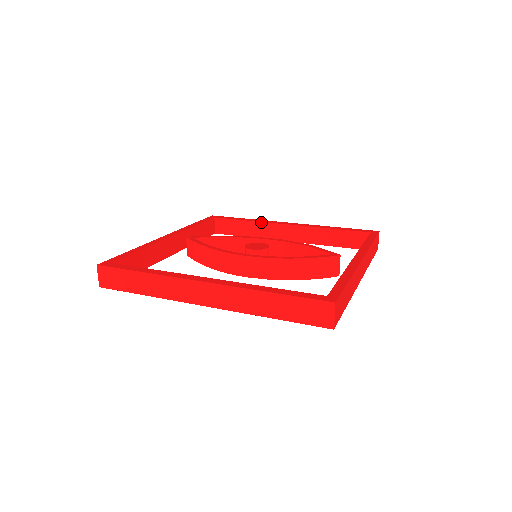
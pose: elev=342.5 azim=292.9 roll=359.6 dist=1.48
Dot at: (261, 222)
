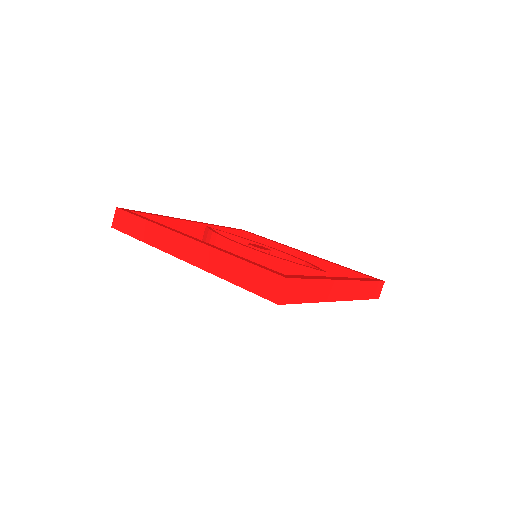
Dot at: (281, 245)
